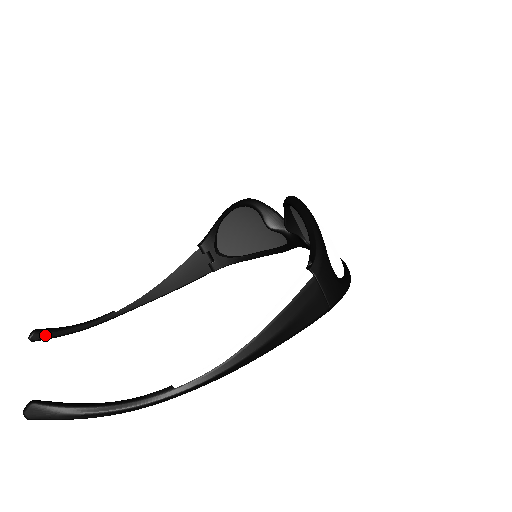
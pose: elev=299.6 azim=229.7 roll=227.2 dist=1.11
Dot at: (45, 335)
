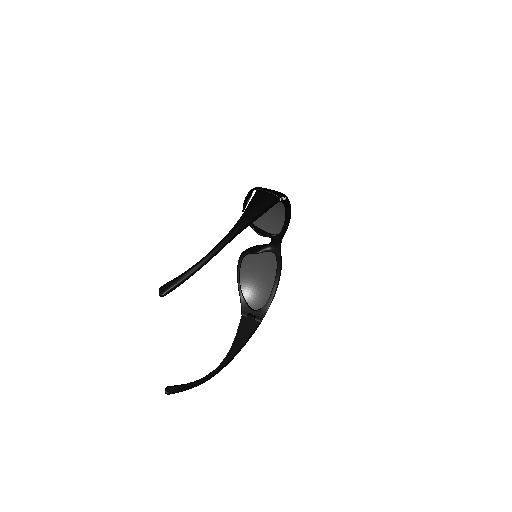
Dot at: (174, 387)
